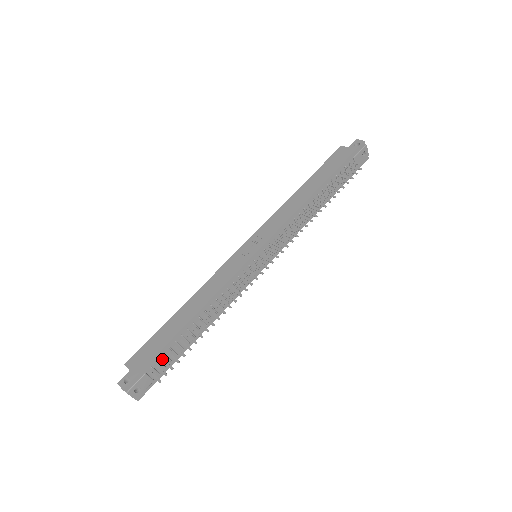
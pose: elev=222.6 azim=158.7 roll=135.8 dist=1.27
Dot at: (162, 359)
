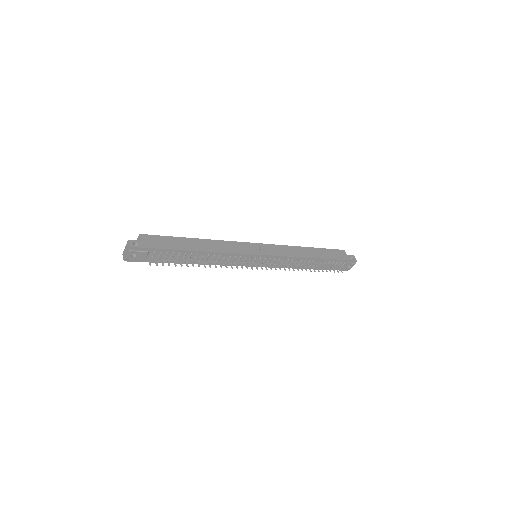
Dot at: (163, 254)
